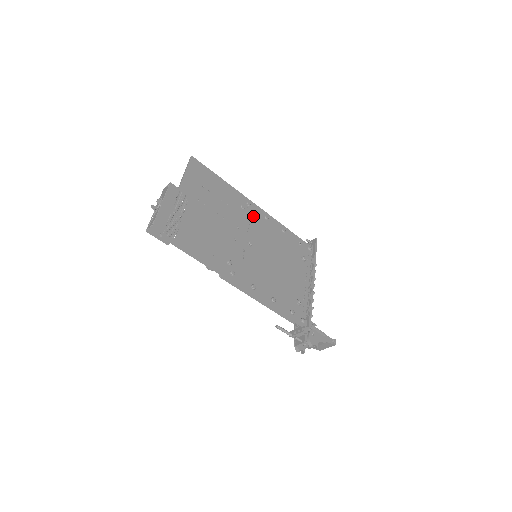
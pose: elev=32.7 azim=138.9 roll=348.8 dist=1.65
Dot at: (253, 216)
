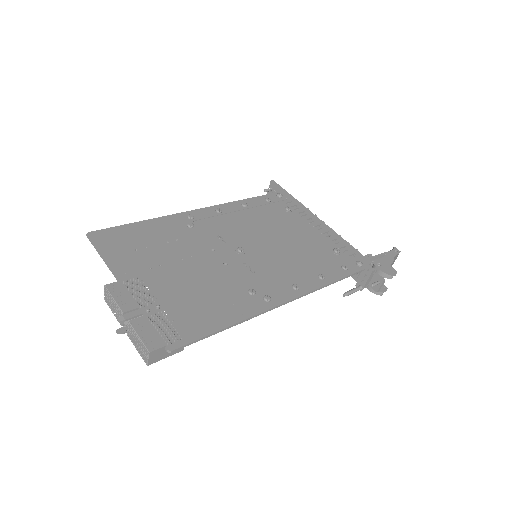
Dot at: (208, 223)
